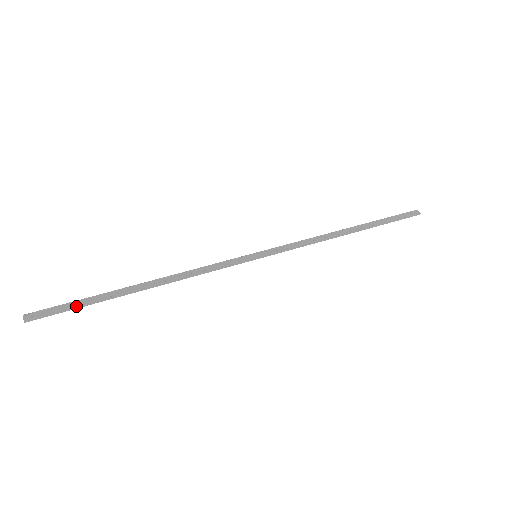
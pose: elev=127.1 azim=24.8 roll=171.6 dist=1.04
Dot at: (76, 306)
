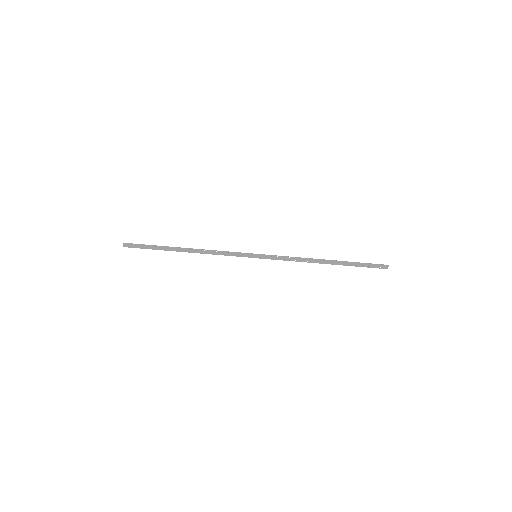
Dot at: occluded
